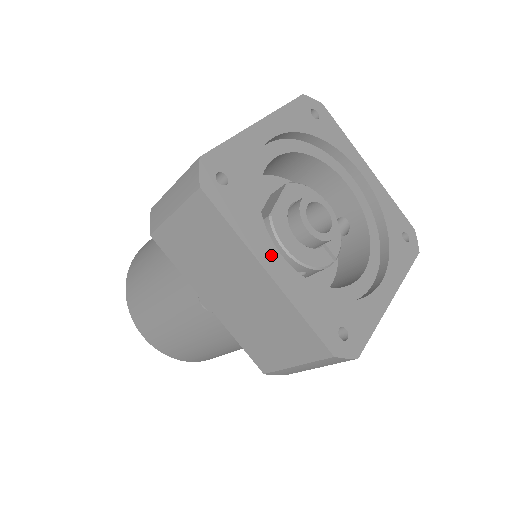
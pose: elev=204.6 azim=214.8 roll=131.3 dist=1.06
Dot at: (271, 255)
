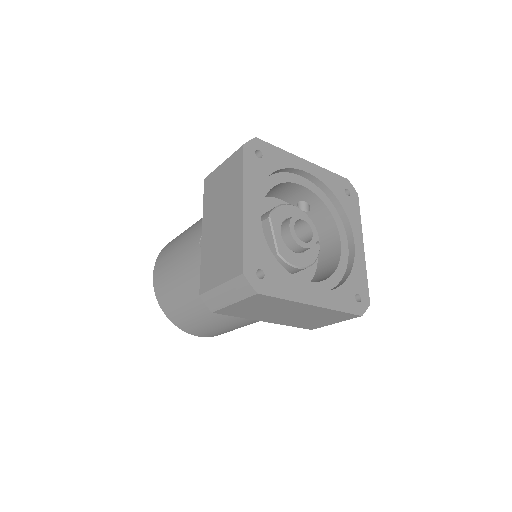
Dot at: (308, 293)
